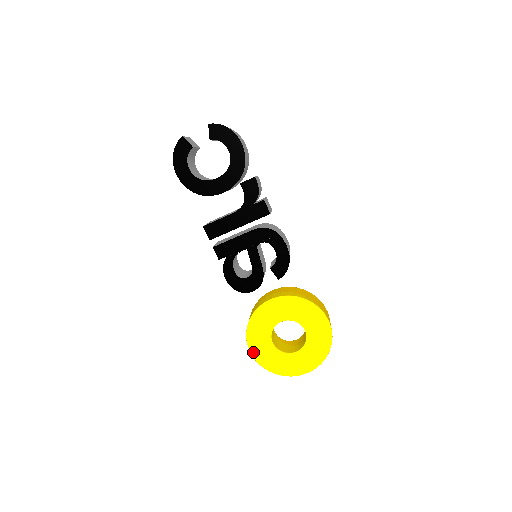
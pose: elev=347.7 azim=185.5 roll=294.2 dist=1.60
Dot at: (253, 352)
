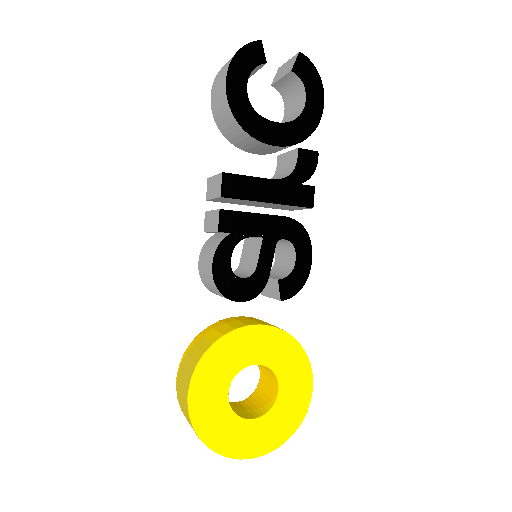
Dot at: (193, 398)
